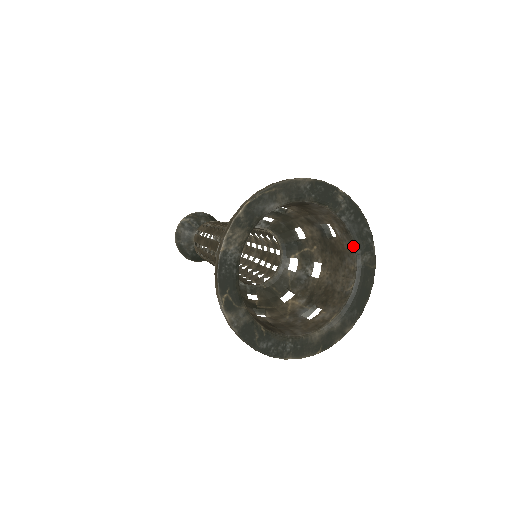
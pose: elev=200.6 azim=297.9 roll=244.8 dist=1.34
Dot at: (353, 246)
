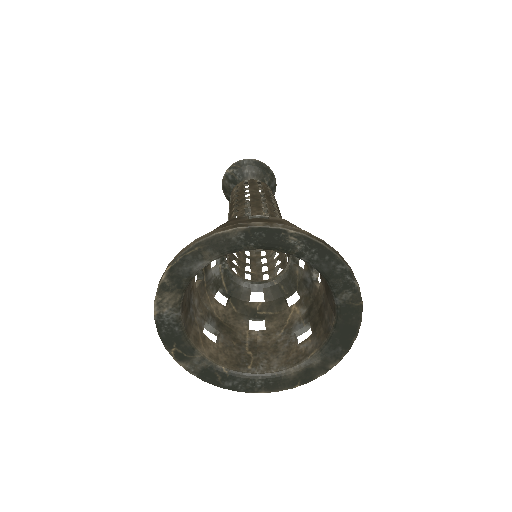
Dot at: (327, 283)
